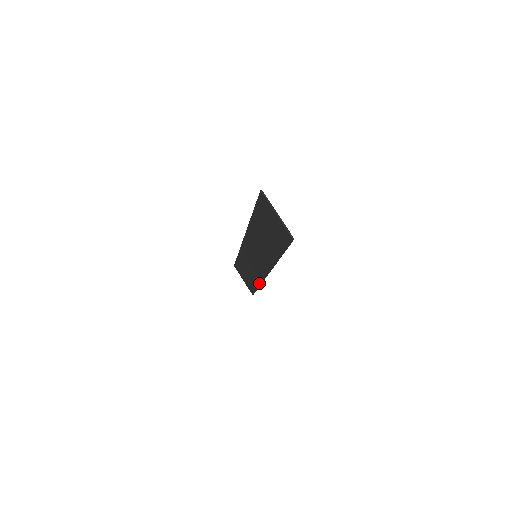
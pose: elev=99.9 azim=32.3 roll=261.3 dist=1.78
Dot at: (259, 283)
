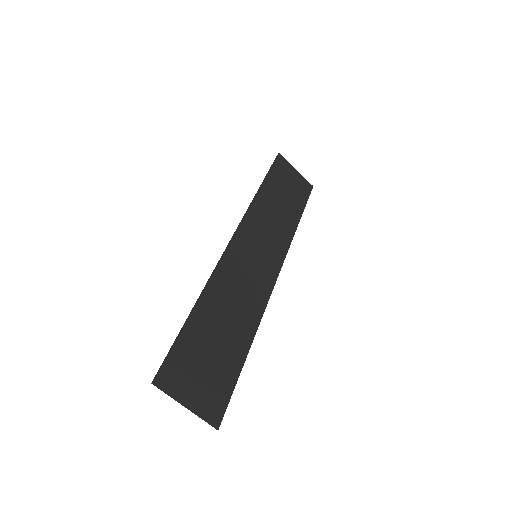
Dot at: (292, 231)
